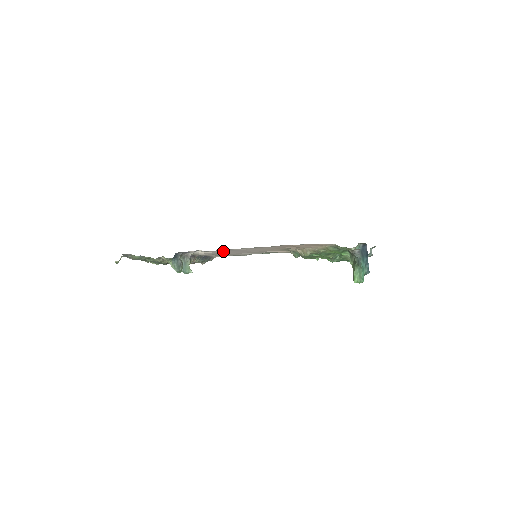
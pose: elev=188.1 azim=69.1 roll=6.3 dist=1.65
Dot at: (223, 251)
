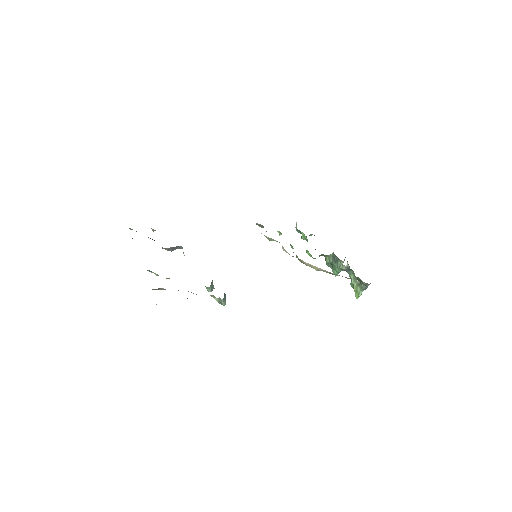
Dot at: occluded
